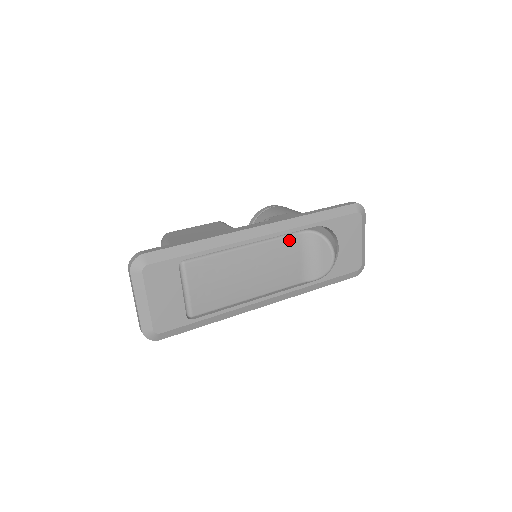
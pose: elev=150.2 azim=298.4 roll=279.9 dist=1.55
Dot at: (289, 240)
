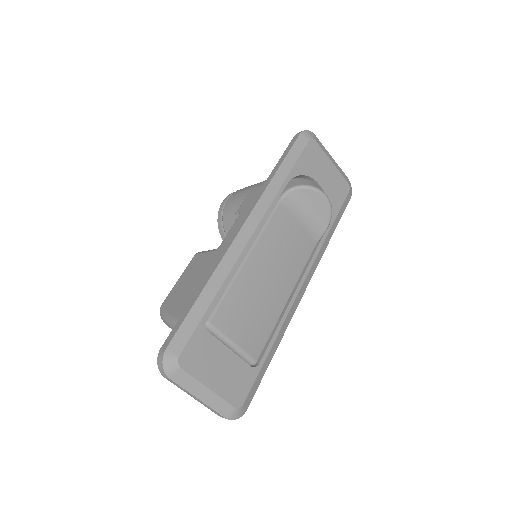
Dot at: (277, 216)
